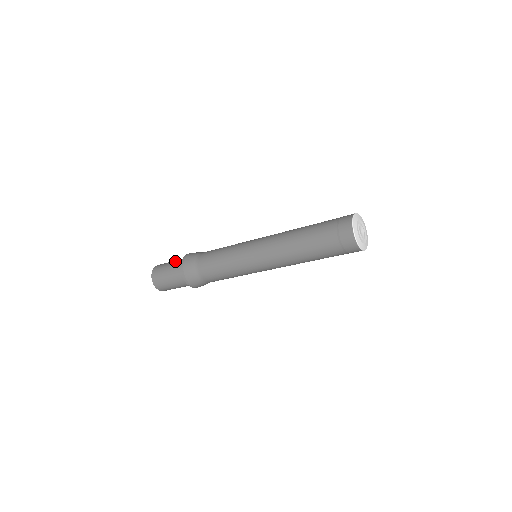
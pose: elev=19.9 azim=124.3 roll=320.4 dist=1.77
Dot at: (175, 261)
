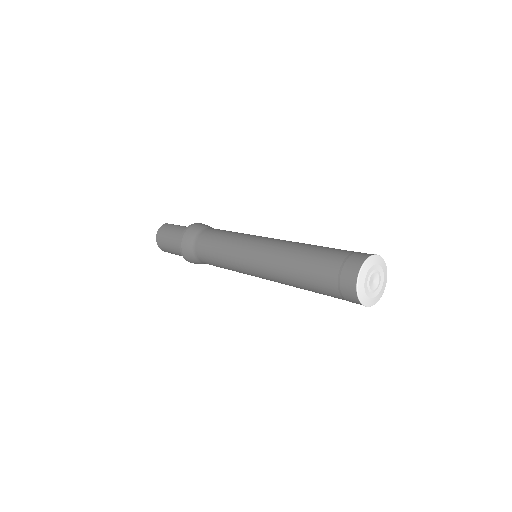
Dot at: (173, 238)
